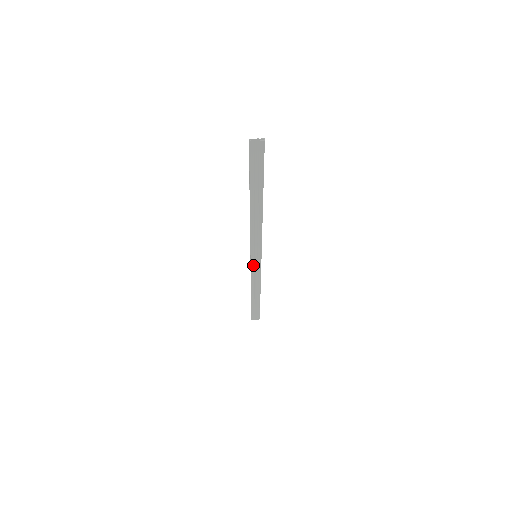
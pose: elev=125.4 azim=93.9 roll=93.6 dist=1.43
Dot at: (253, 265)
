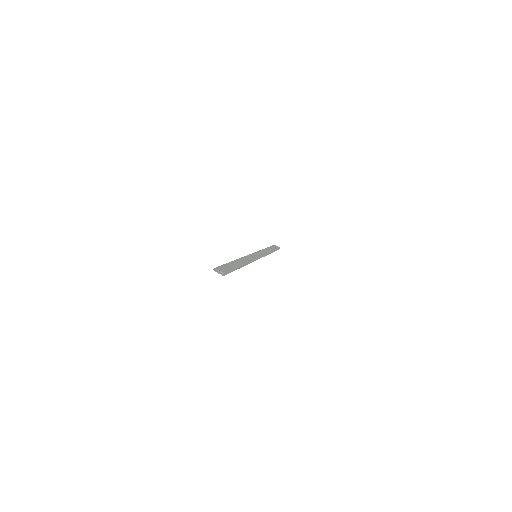
Dot at: occluded
